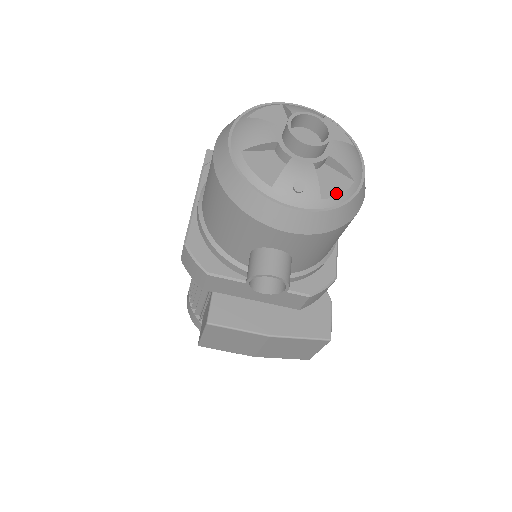
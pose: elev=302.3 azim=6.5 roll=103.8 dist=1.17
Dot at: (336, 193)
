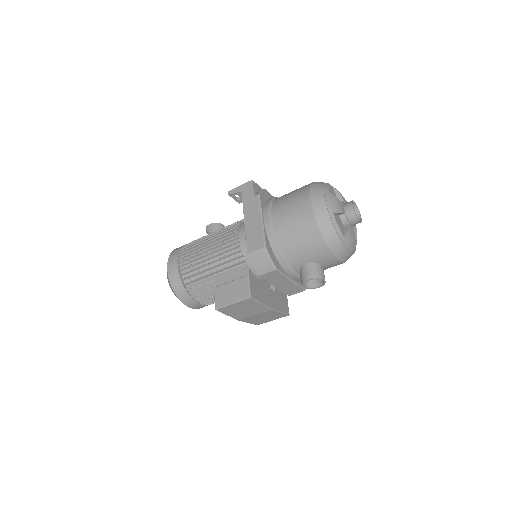
Dot at: (355, 245)
